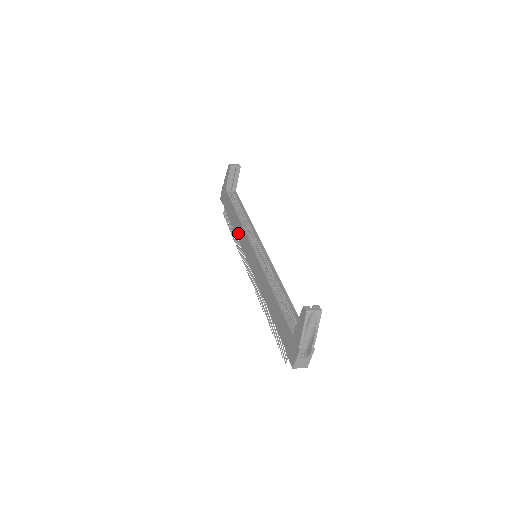
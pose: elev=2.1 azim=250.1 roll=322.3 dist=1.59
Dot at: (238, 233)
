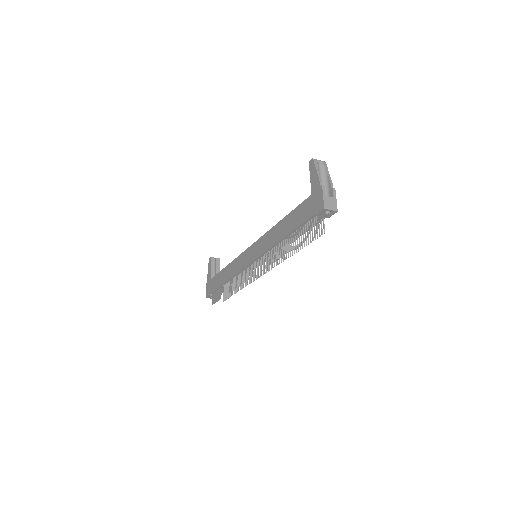
Dot at: (233, 271)
